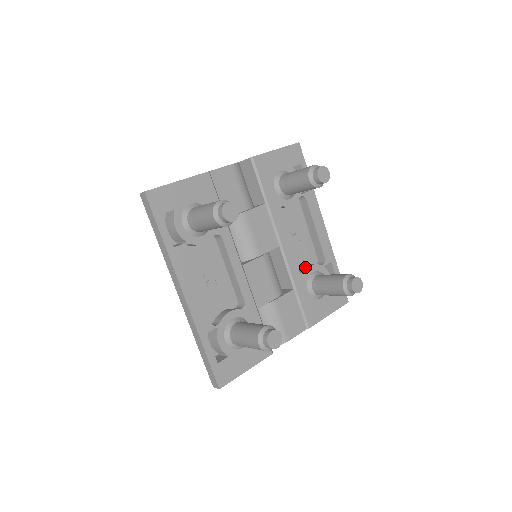
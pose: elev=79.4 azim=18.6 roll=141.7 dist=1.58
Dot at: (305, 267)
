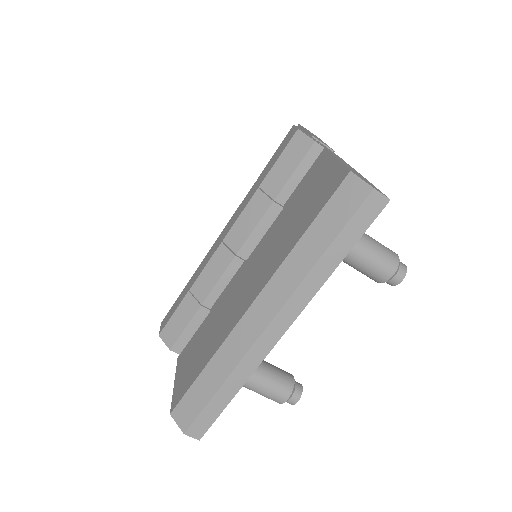
Dot at: occluded
